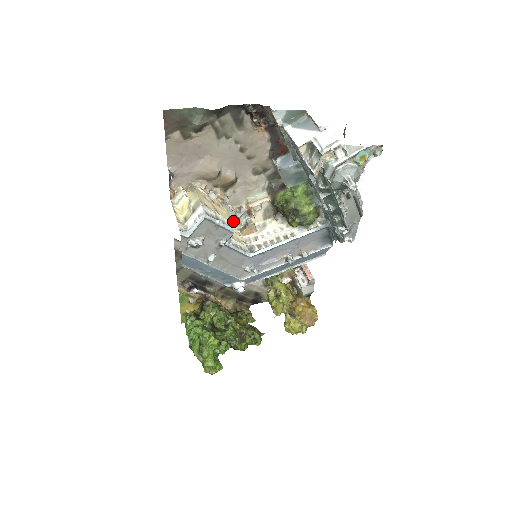
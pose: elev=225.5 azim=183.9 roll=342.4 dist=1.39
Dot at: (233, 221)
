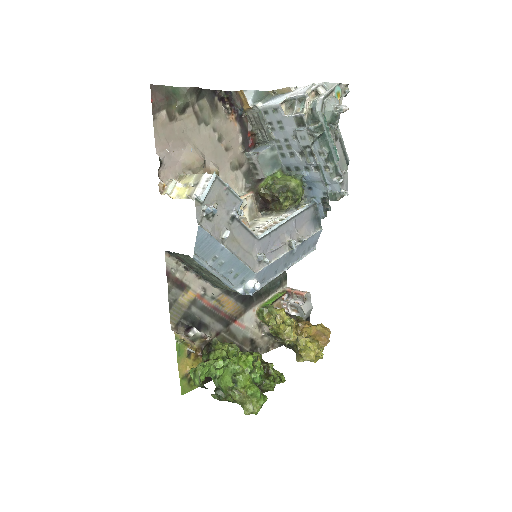
Dot at: occluded
